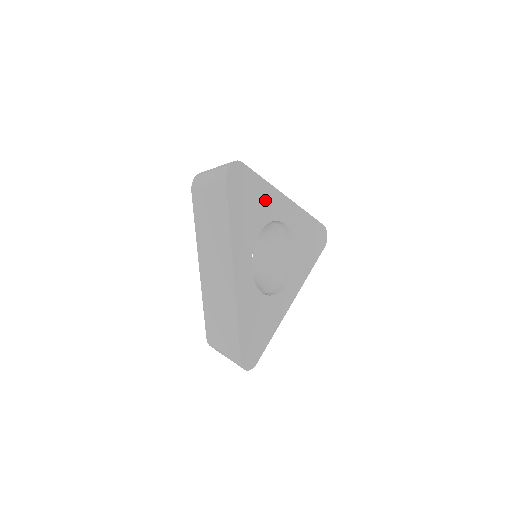
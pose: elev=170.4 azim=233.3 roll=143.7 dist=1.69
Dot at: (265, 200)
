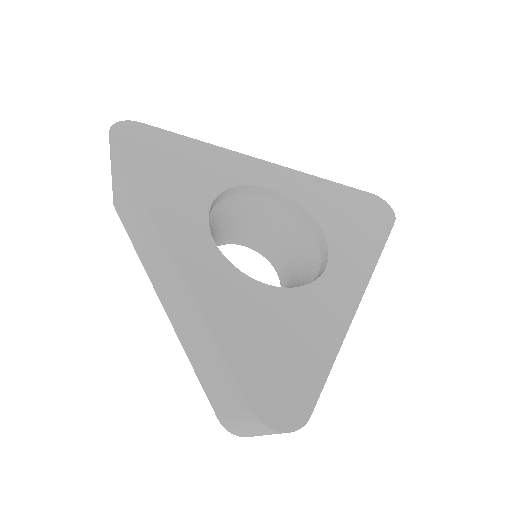
Dot at: (211, 162)
